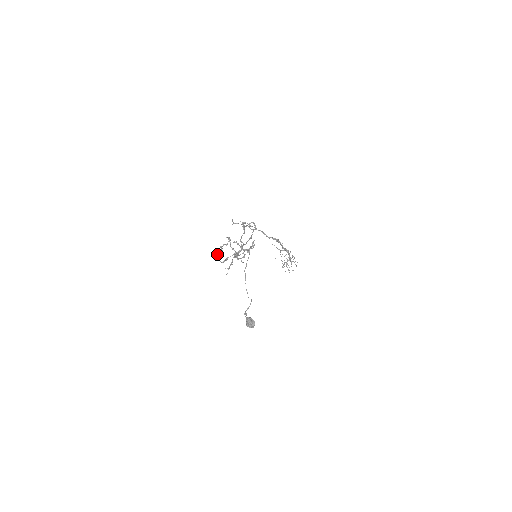
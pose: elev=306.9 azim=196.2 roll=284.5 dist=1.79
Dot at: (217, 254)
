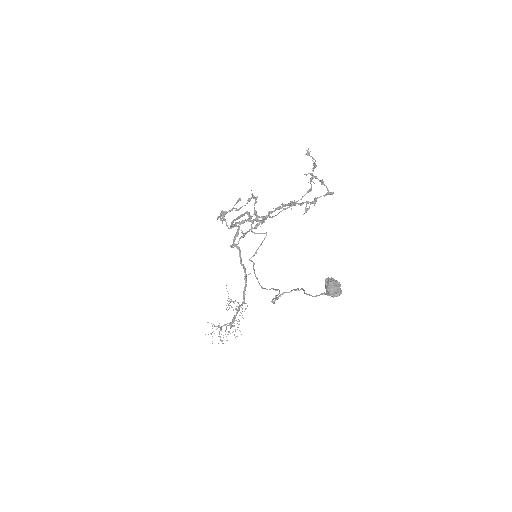
Dot at: occluded
